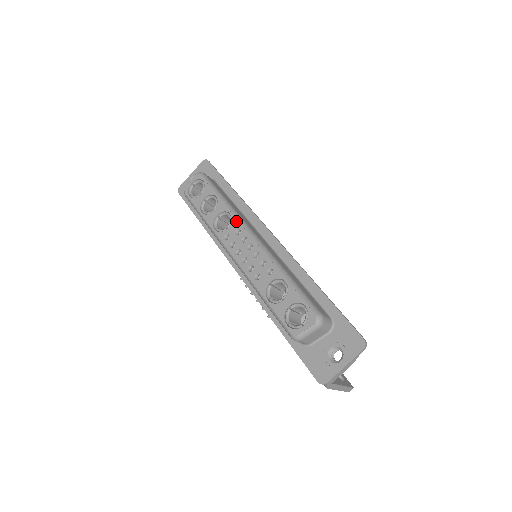
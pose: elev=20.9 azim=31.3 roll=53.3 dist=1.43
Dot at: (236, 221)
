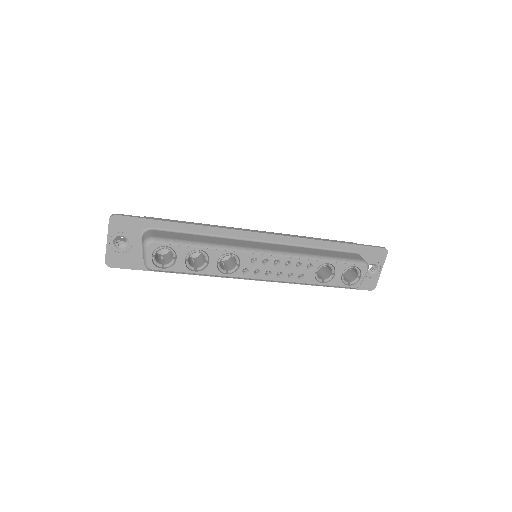
Dot at: (244, 254)
